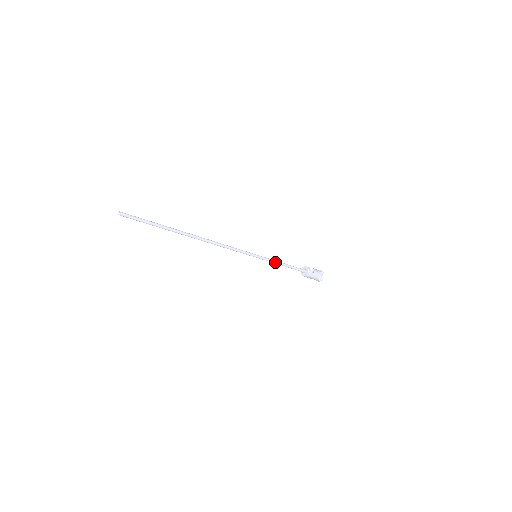
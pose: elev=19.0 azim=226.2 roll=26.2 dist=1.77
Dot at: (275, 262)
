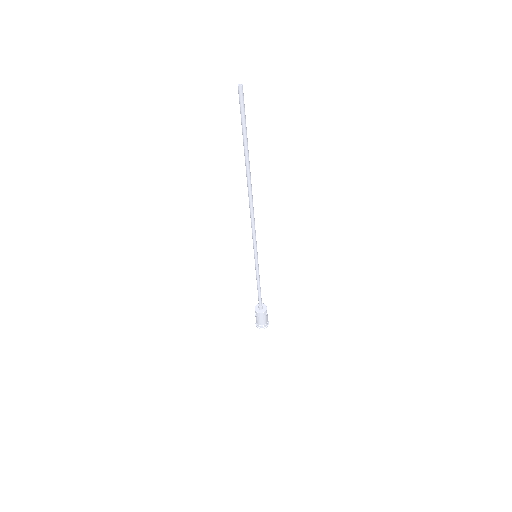
Dot at: (259, 277)
